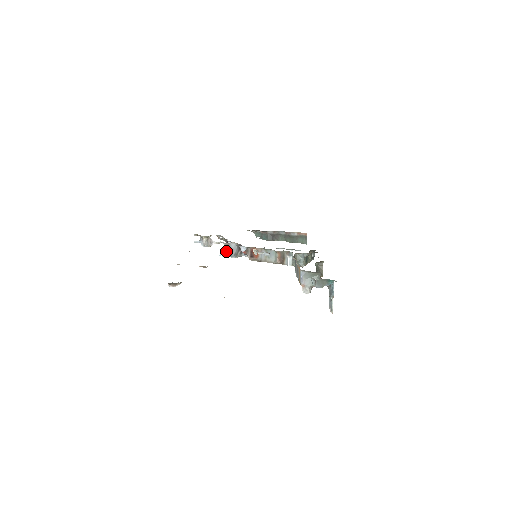
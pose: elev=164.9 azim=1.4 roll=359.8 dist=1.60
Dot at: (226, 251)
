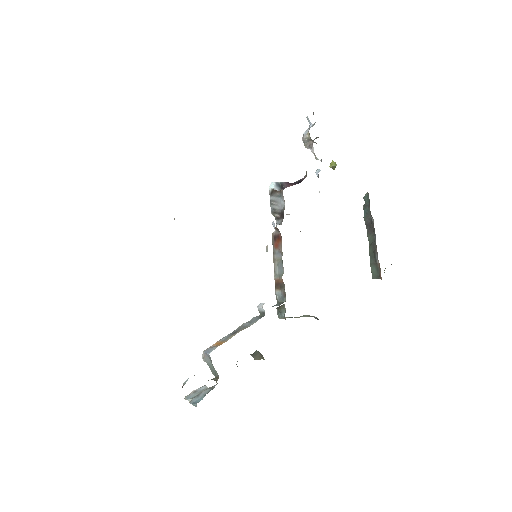
Dot at: (275, 193)
